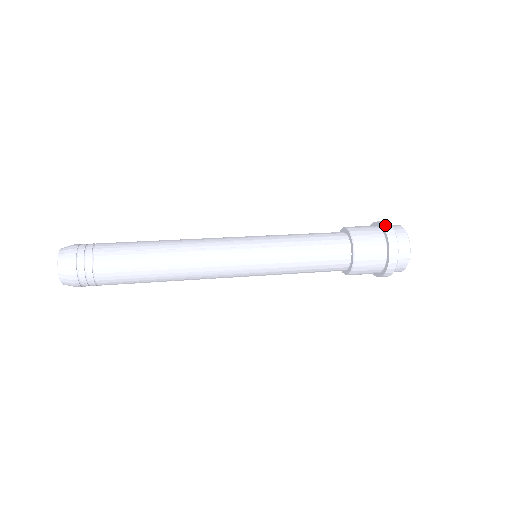
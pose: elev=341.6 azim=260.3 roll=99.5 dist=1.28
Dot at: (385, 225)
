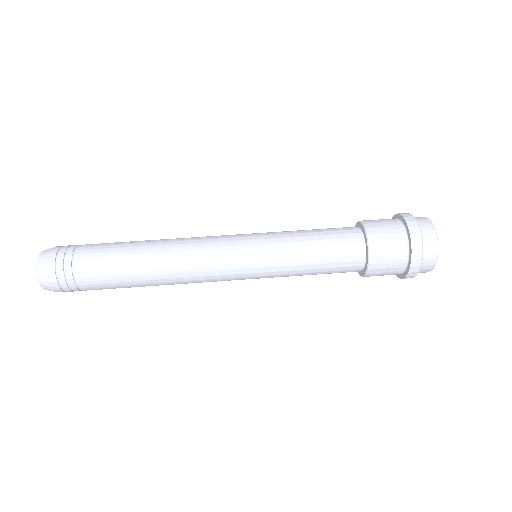
Dot at: (411, 226)
